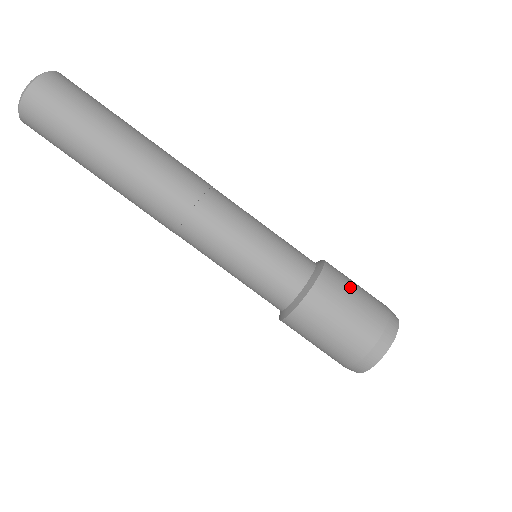
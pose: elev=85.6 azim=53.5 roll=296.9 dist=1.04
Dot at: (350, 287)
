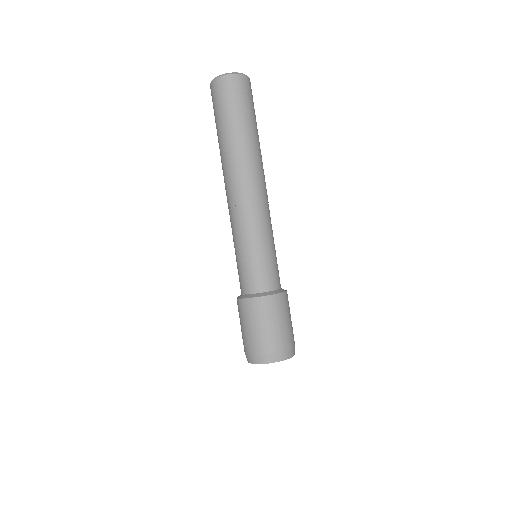
Dot at: (287, 314)
